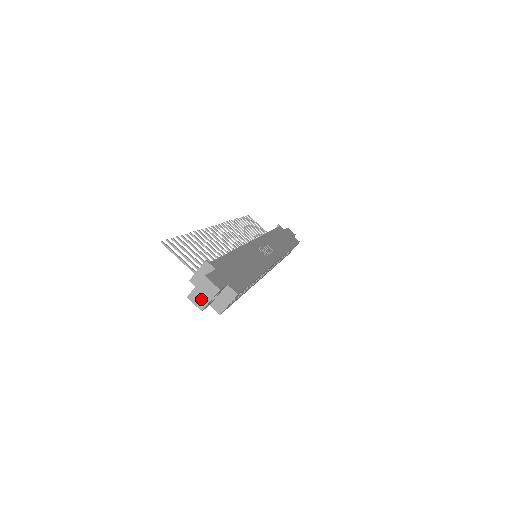
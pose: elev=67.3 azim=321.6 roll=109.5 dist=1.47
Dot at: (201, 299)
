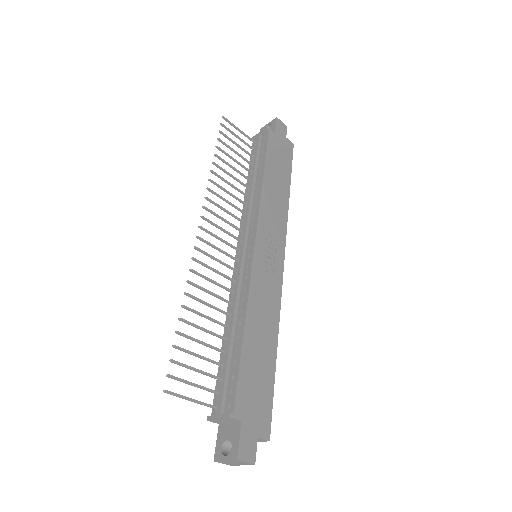
Dot at: (231, 464)
